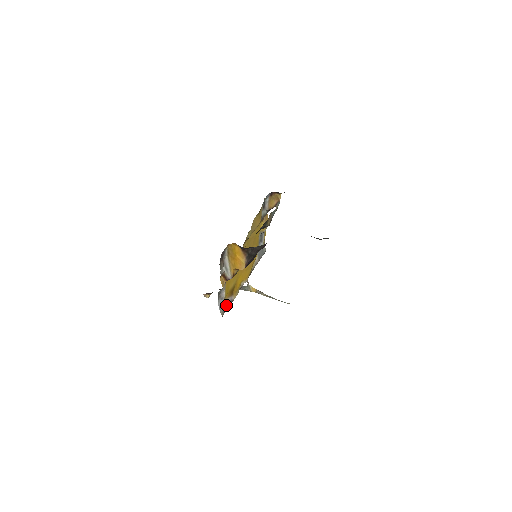
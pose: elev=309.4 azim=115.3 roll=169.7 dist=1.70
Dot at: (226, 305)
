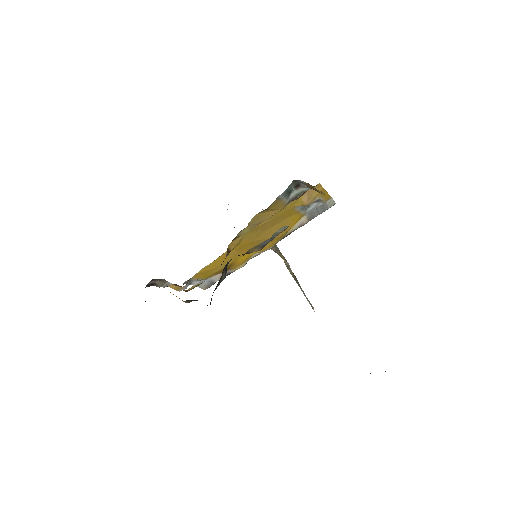
Dot at: (215, 279)
